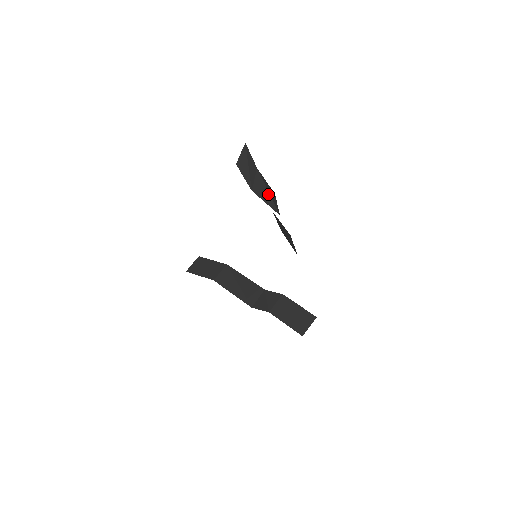
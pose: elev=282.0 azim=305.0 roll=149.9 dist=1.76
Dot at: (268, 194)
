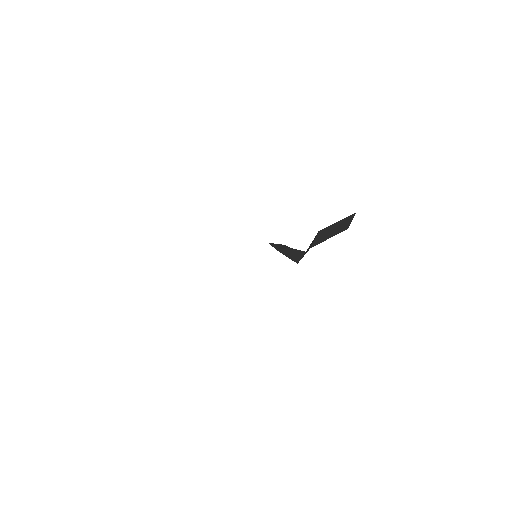
Dot at: (293, 255)
